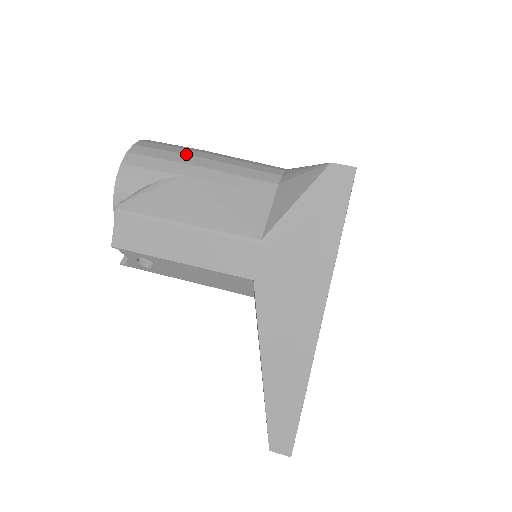
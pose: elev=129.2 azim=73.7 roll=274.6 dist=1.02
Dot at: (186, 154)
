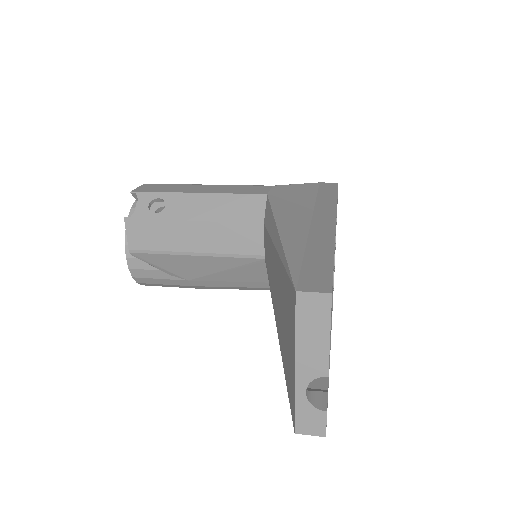
Dot at: occluded
